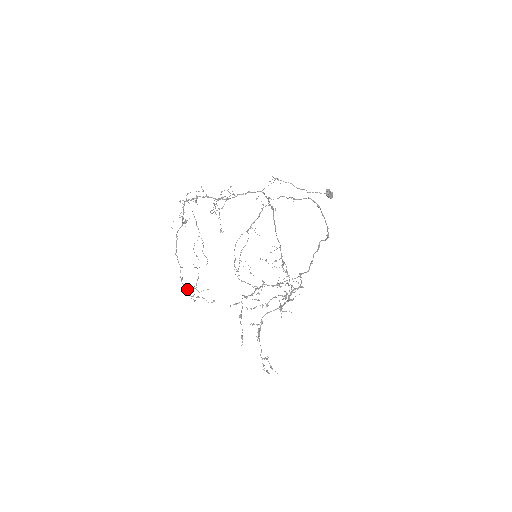
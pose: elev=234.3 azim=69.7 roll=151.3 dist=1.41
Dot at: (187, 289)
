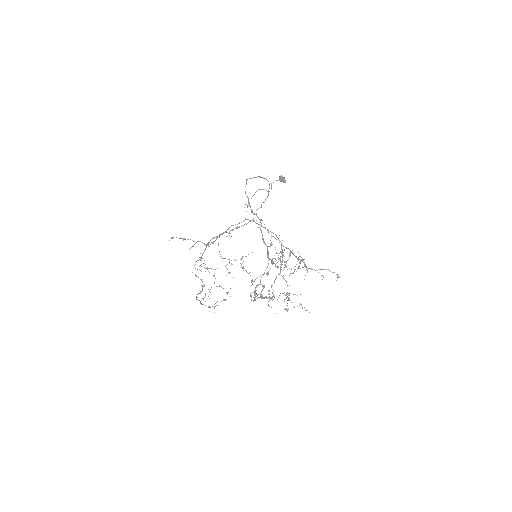
Dot at: (200, 301)
